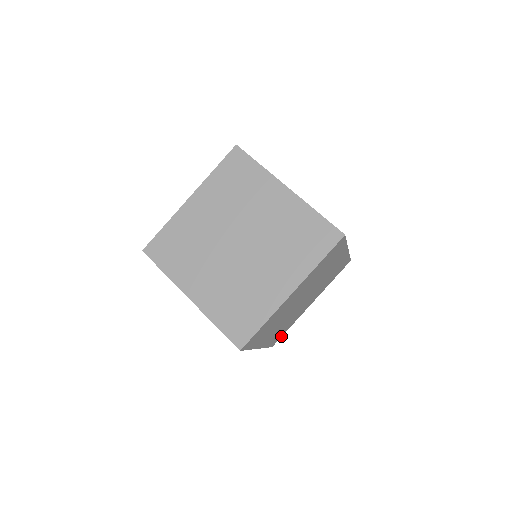
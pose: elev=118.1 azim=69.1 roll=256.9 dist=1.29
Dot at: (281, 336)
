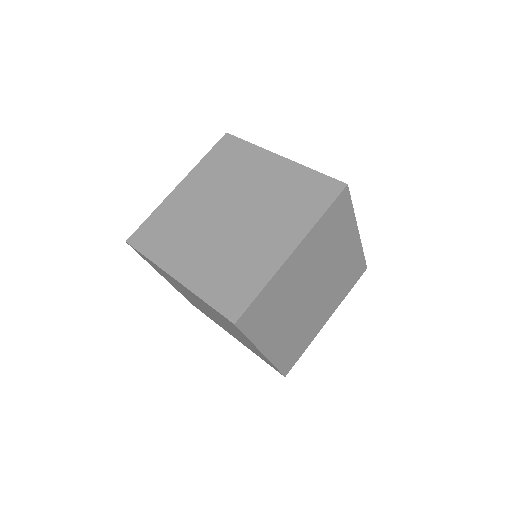
Dot at: (295, 362)
